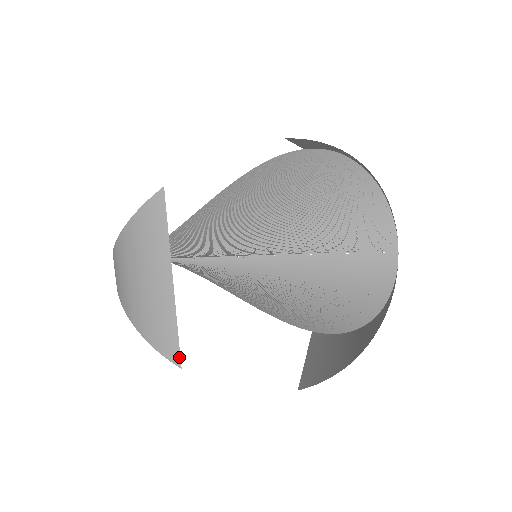
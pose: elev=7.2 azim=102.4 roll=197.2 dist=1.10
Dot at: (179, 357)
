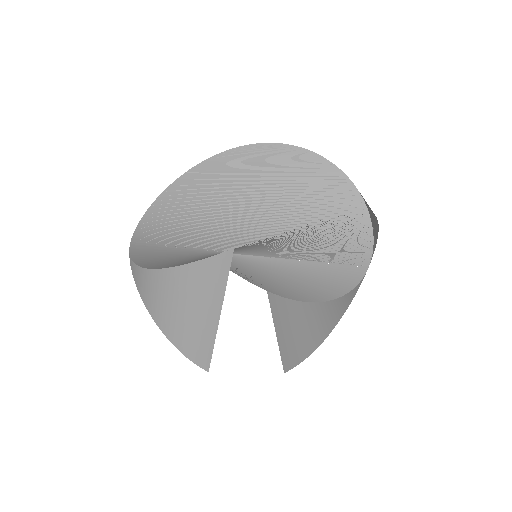
Dot at: (209, 365)
